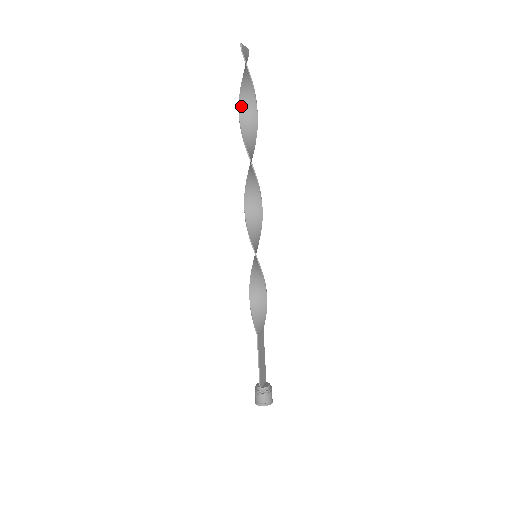
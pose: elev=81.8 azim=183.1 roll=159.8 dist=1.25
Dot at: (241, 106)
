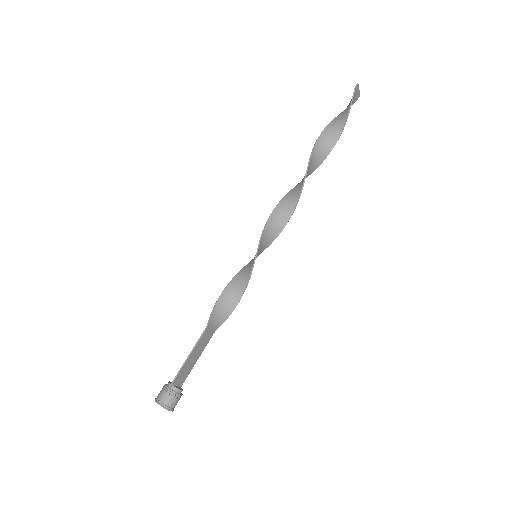
Dot at: (327, 129)
